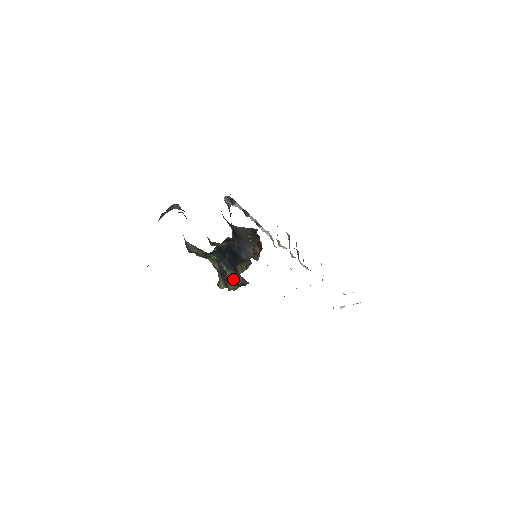
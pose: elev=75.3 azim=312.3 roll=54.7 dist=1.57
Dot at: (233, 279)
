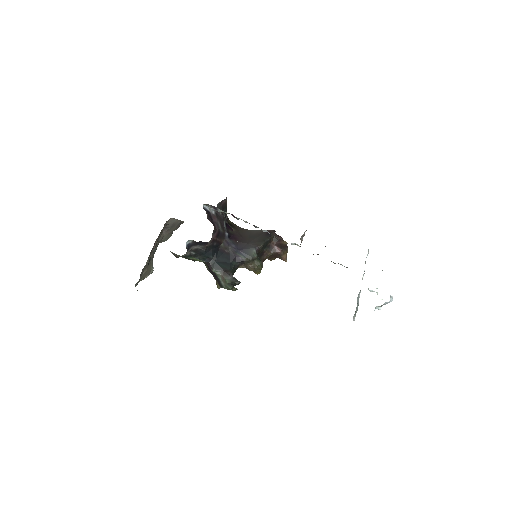
Dot at: (223, 279)
